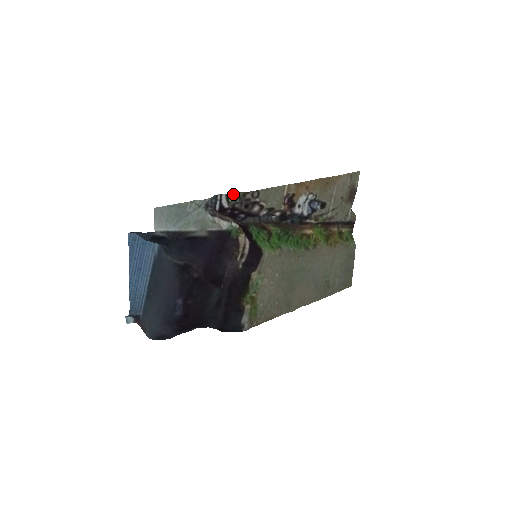
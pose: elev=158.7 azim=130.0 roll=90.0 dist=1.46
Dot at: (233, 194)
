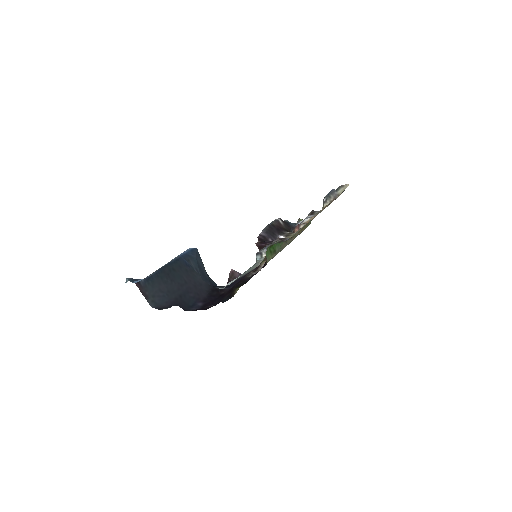
Dot at: (277, 241)
